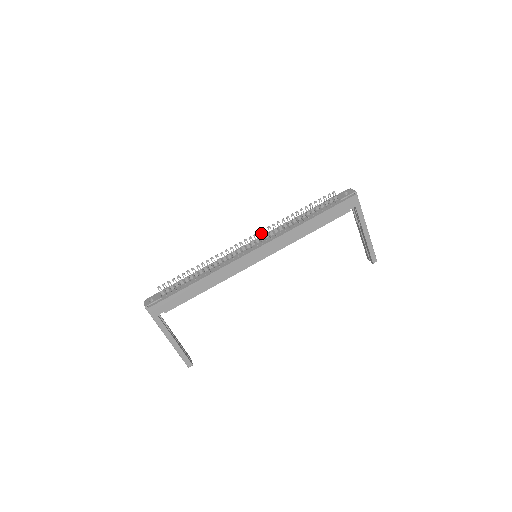
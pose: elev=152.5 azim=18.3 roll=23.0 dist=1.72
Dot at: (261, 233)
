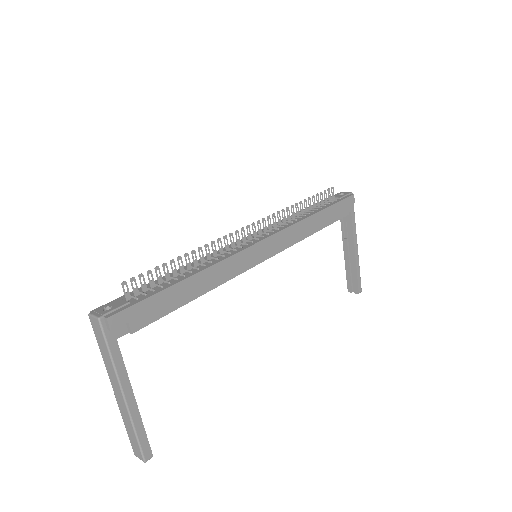
Dot at: (265, 221)
